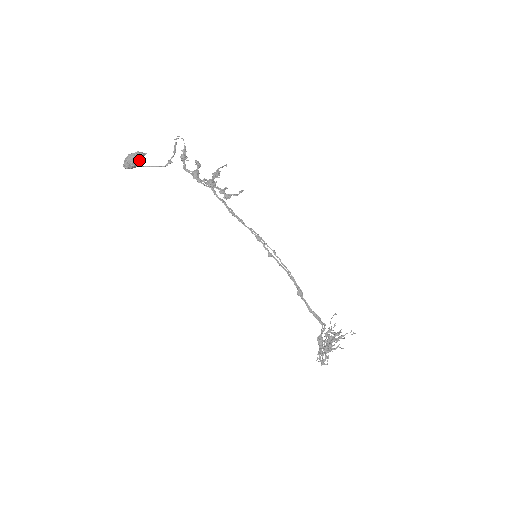
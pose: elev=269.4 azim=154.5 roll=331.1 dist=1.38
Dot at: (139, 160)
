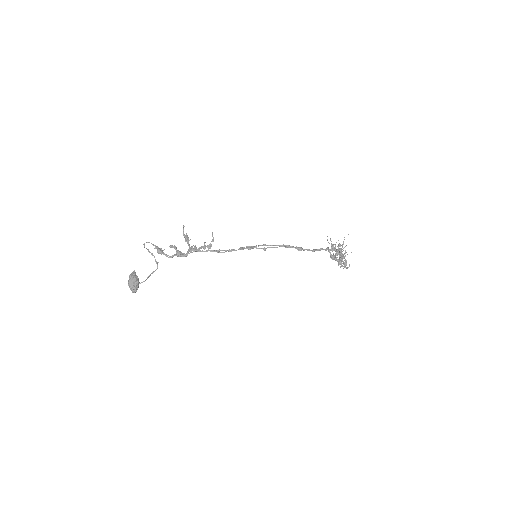
Dot at: (136, 279)
